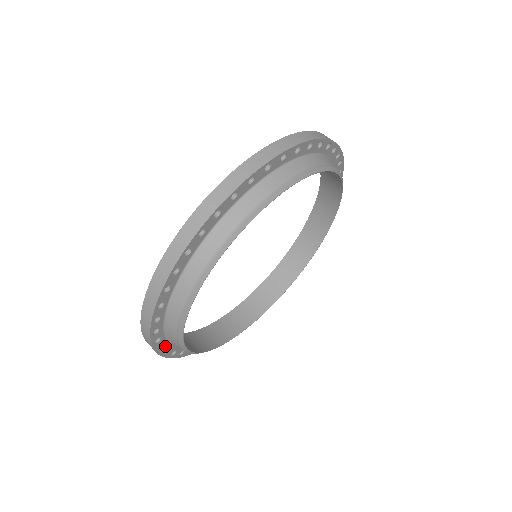
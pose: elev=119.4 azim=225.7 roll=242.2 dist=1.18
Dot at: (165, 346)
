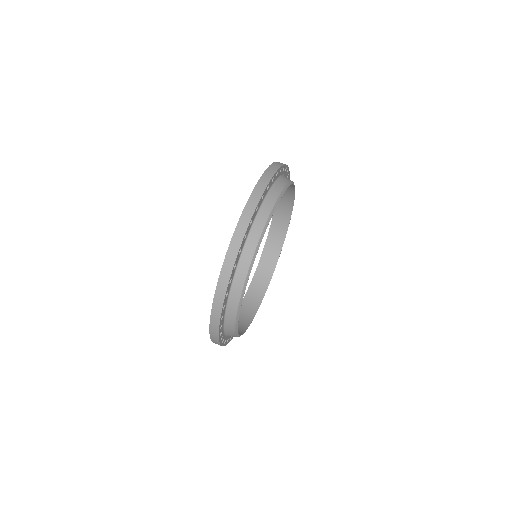
Dot at: (229, 338)
